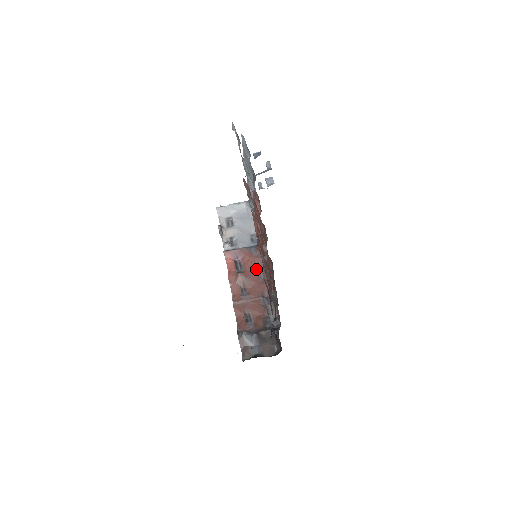
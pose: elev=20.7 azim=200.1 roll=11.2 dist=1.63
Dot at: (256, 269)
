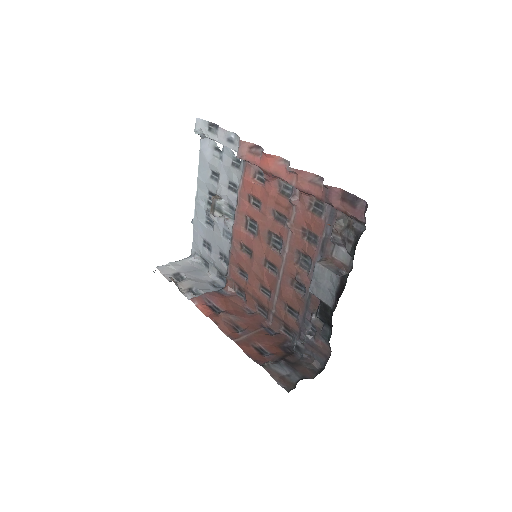
Dot at: (237, 307)
